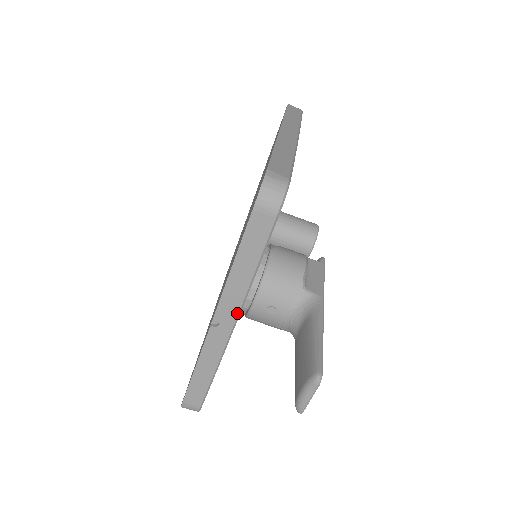
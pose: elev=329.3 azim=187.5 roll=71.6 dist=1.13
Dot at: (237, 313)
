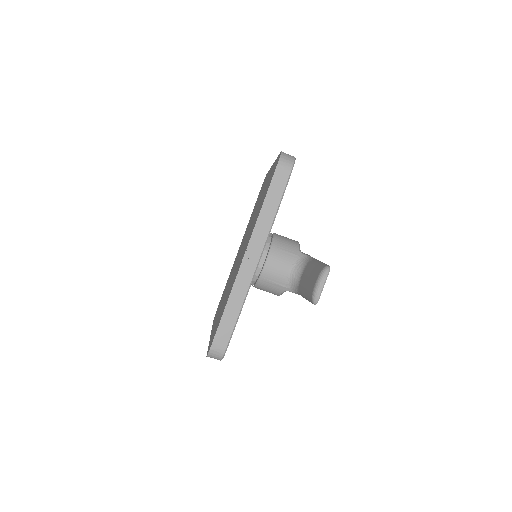
Dot at: (262, 248)
